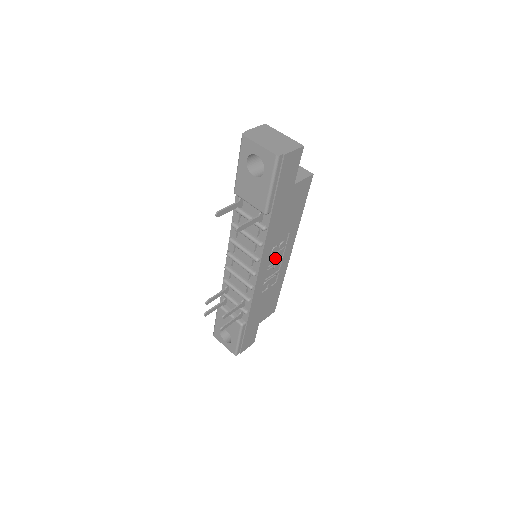
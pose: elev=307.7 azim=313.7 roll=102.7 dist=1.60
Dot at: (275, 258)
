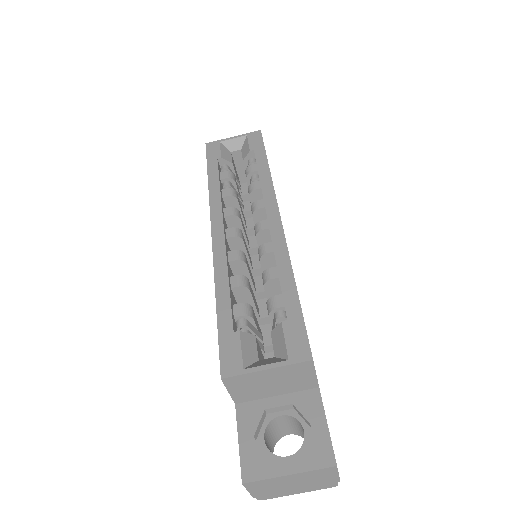
Dot at: occluded
